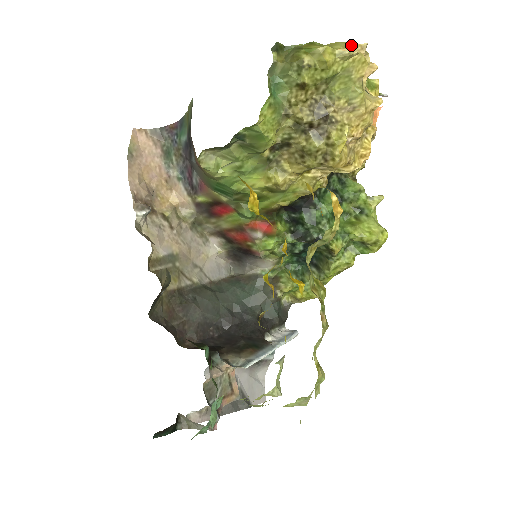
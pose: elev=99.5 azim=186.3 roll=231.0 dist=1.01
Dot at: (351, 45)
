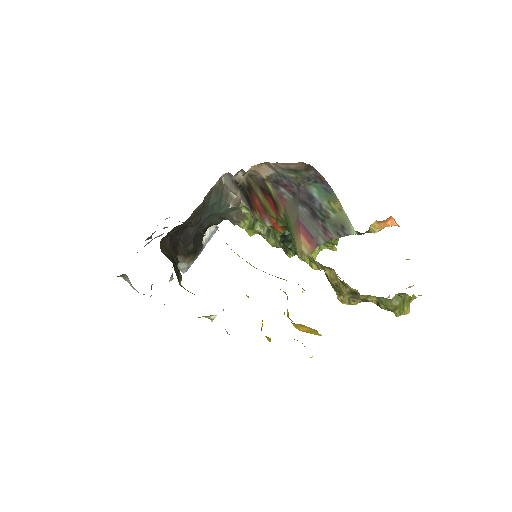
Dot at: occluded
